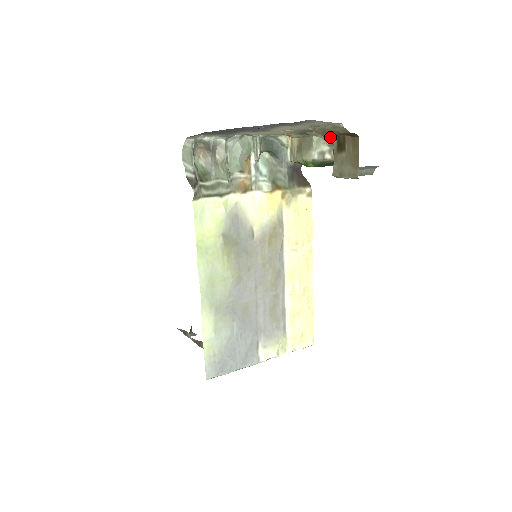
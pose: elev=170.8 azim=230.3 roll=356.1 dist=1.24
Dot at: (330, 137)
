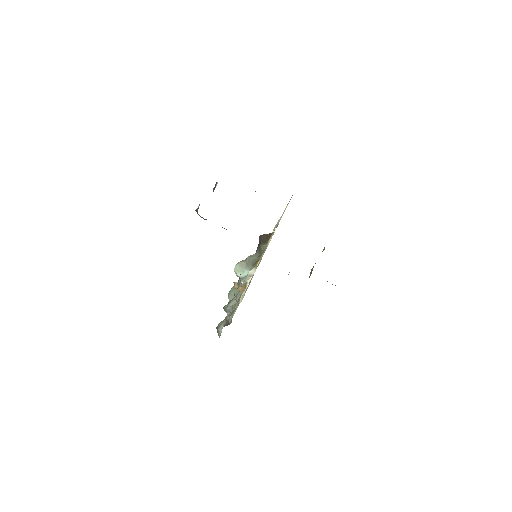
Dot at: occluded
